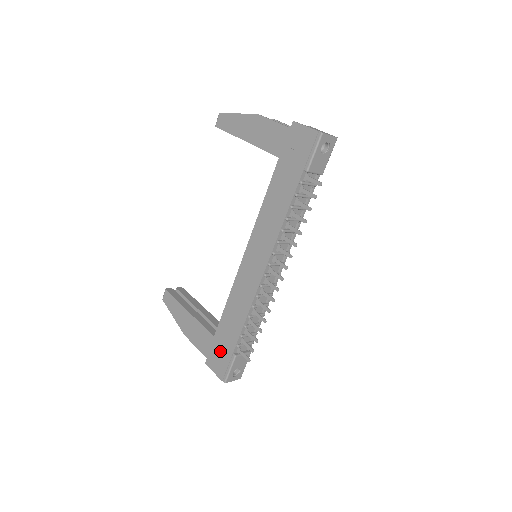
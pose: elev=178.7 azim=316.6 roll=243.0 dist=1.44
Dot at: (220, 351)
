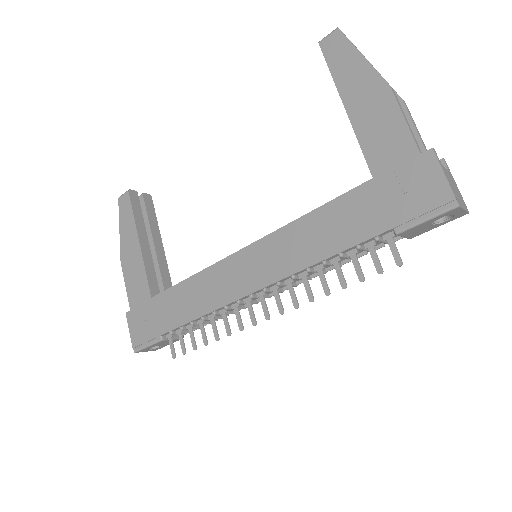
Dot at: (149, 319)
